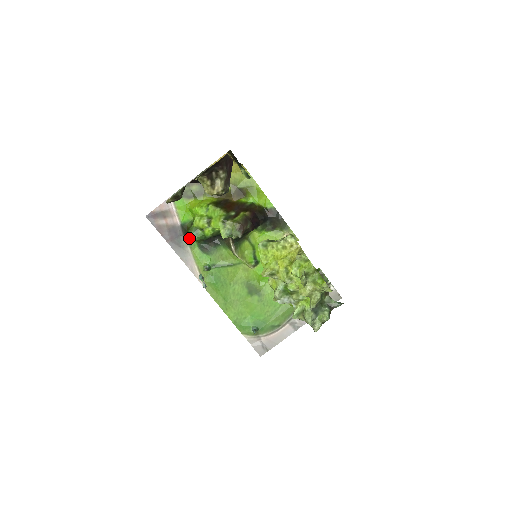
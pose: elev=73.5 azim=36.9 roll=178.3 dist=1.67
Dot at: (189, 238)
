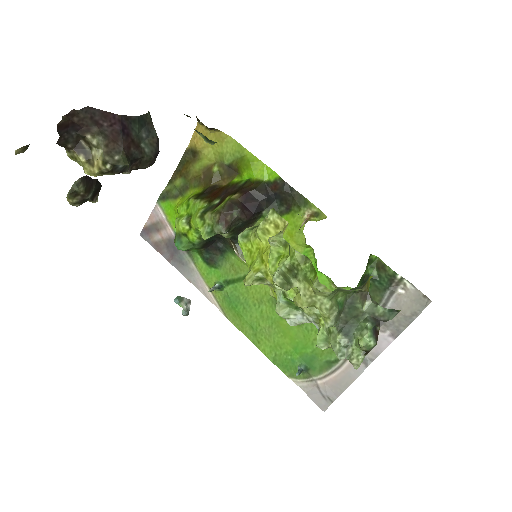
Dot at: (189, 251)
